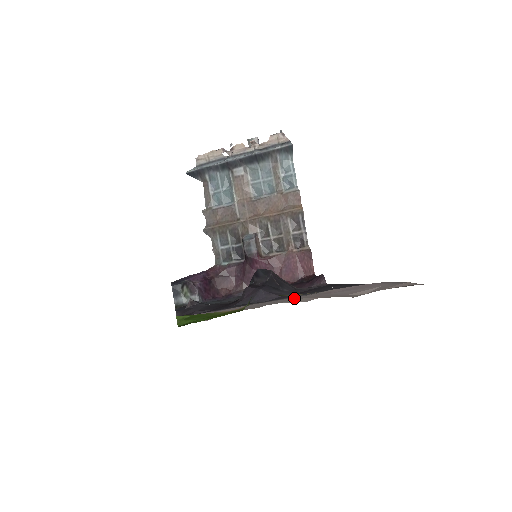
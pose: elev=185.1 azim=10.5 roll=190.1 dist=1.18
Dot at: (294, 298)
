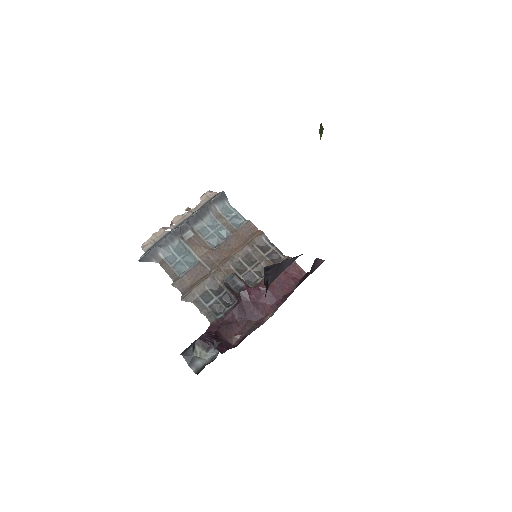
Dot at: occluded
